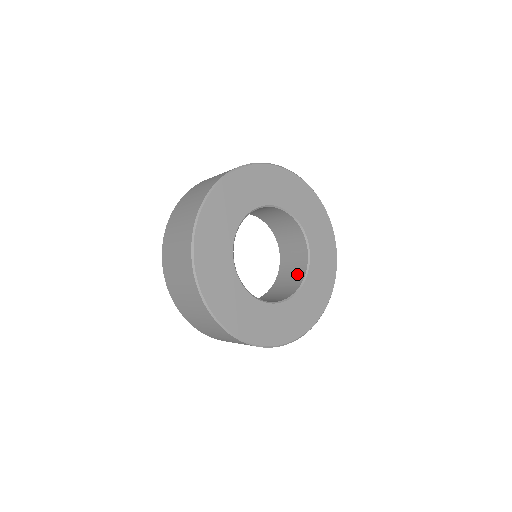
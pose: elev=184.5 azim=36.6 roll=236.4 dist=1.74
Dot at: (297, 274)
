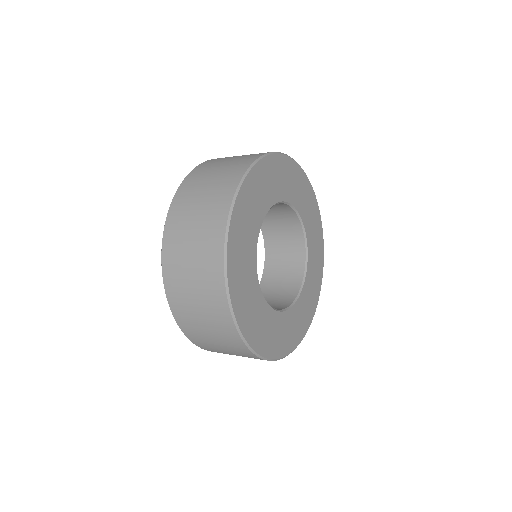
Dot at: (294, 252)
